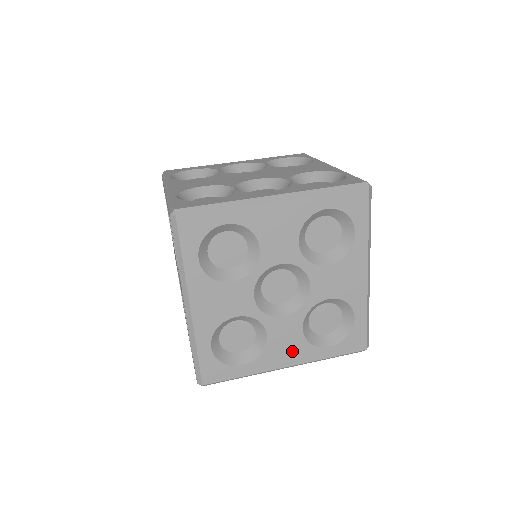
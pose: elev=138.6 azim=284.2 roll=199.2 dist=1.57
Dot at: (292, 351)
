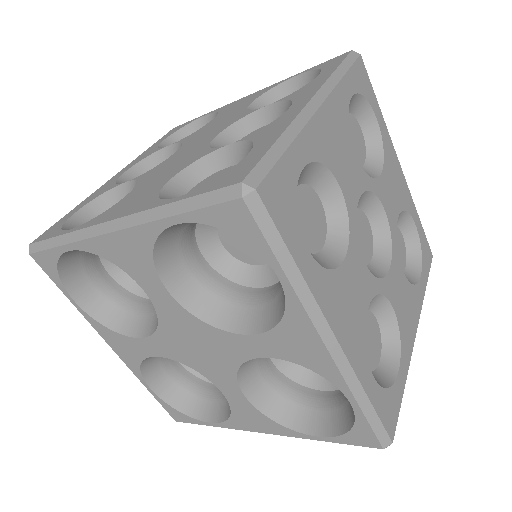
Dot at: (410, 308)
